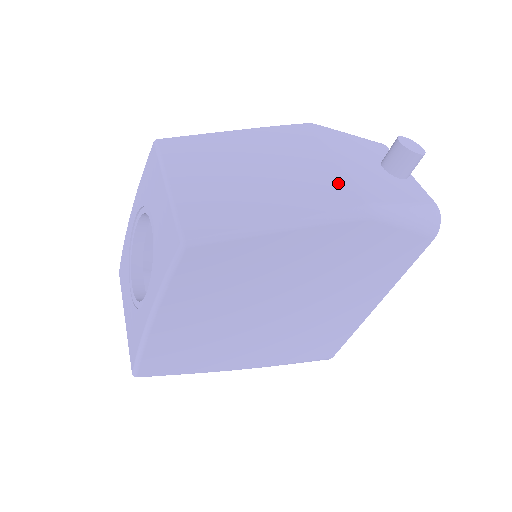
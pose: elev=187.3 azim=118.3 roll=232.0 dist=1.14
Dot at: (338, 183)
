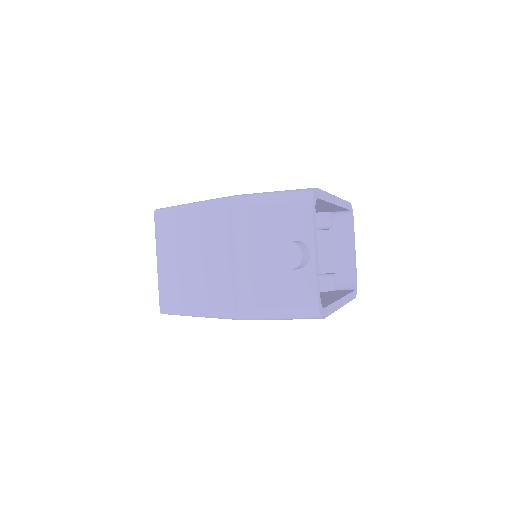
Dot at: (230, 286)
